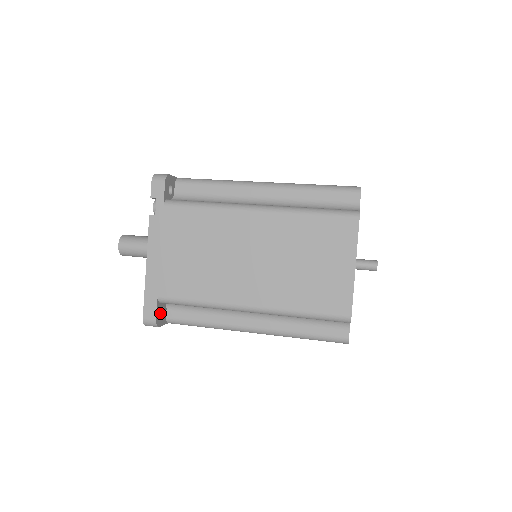
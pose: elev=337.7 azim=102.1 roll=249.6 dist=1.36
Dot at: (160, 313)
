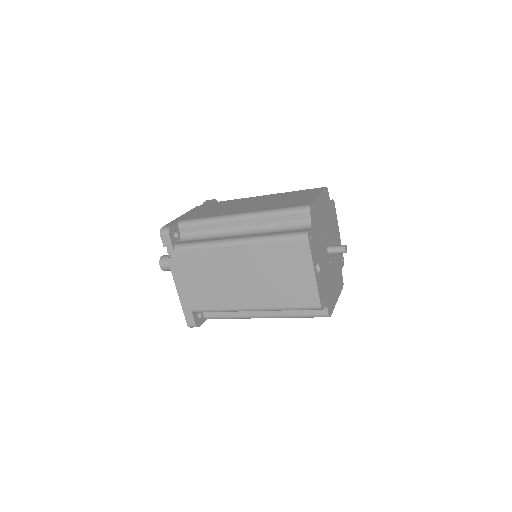
Dot at: (197, 318)
